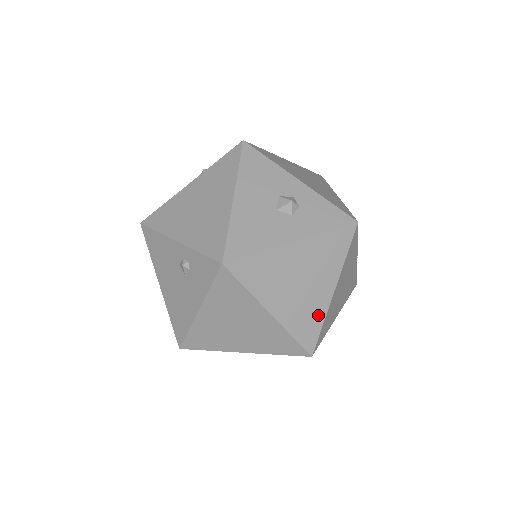
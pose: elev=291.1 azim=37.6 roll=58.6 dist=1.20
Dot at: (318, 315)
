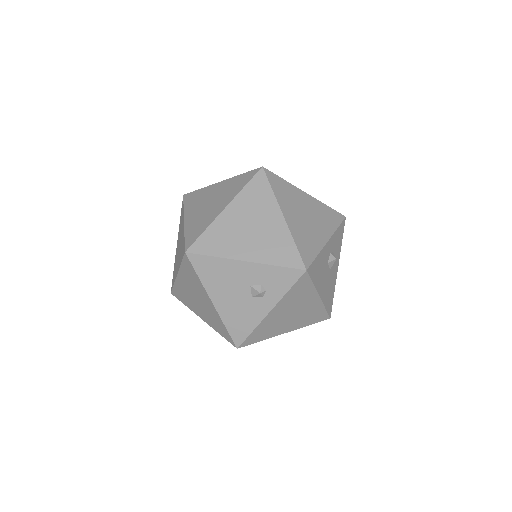
Dot at: occluded
